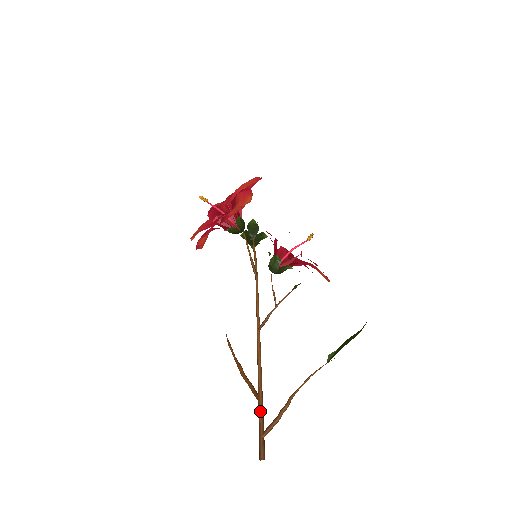
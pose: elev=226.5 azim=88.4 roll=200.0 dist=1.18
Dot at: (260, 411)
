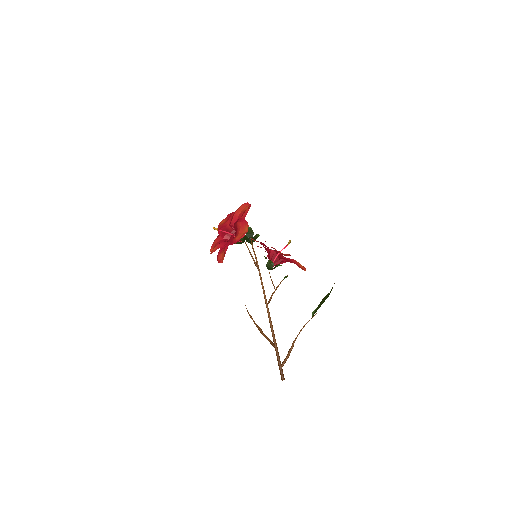
Dot at: (277, 354)
